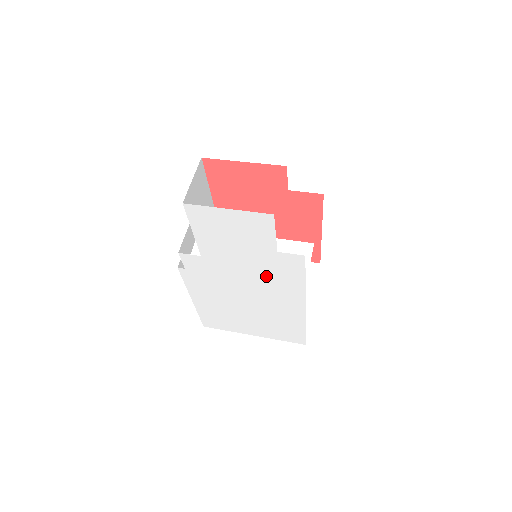
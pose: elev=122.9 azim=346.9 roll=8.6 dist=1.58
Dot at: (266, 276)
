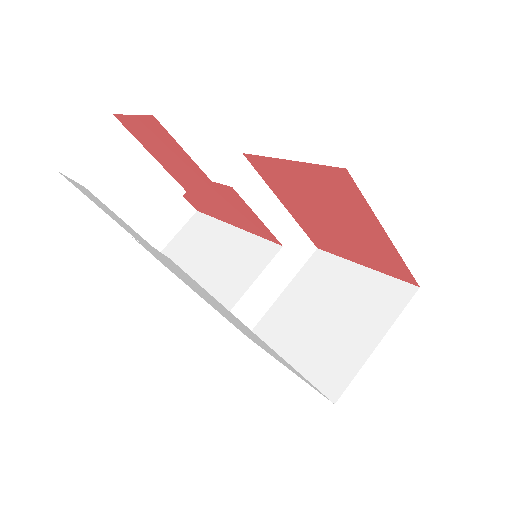
Dot at: (193, 283)
